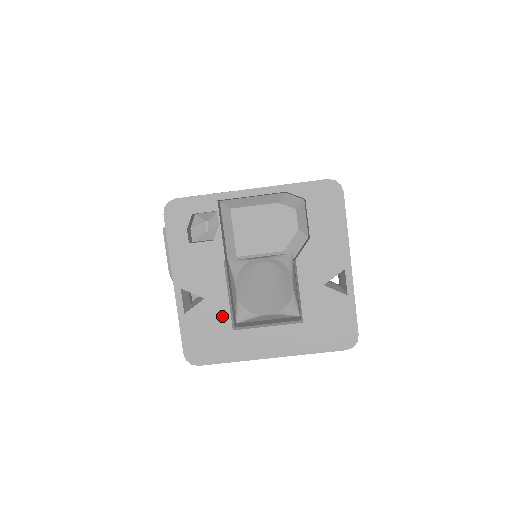
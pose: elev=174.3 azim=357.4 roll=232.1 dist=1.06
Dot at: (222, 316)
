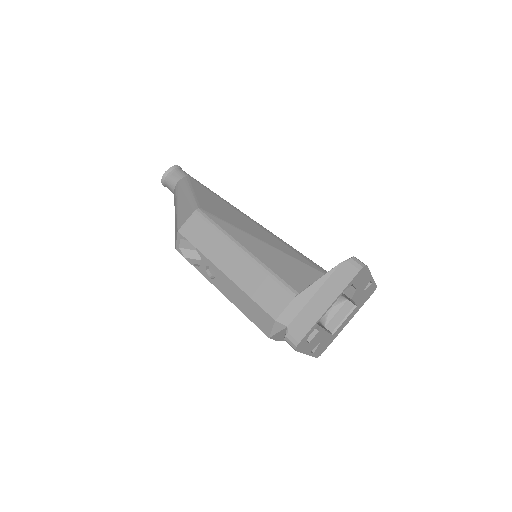
Dot at: (328, 338)
